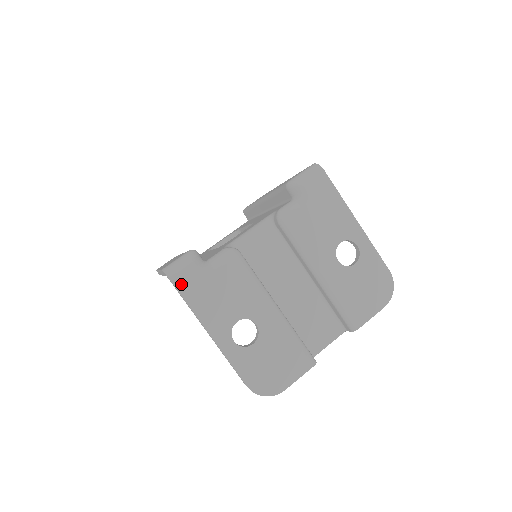
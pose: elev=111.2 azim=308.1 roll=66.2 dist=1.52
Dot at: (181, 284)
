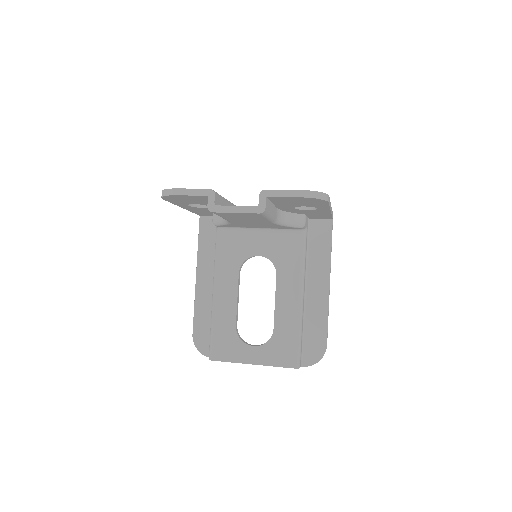
Dot at: occluded
